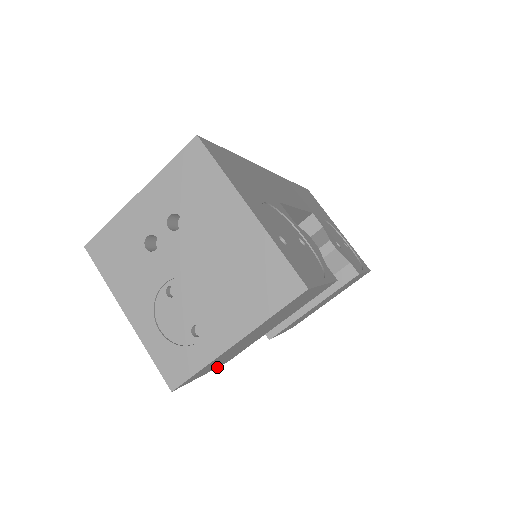
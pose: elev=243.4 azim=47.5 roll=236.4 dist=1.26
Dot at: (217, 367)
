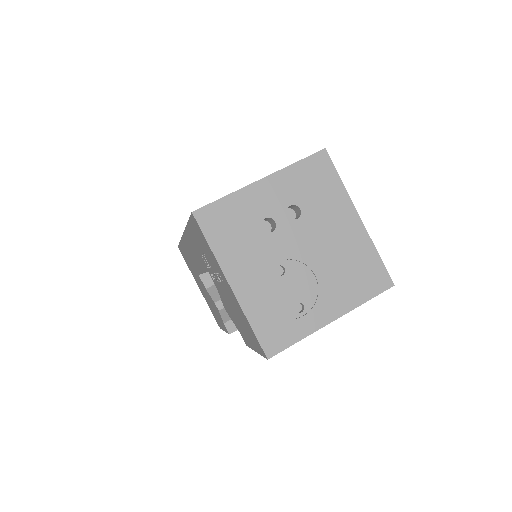
Dot at: occluded
